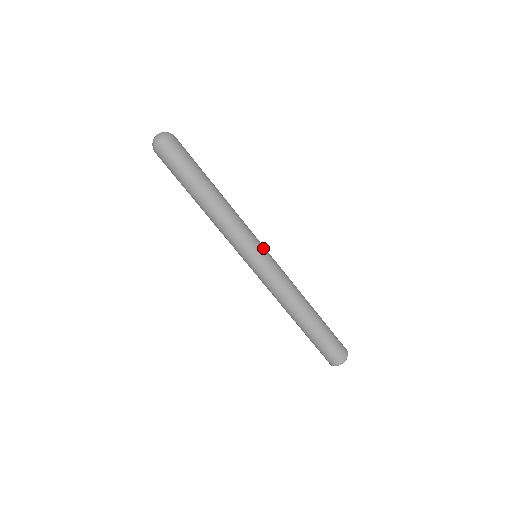
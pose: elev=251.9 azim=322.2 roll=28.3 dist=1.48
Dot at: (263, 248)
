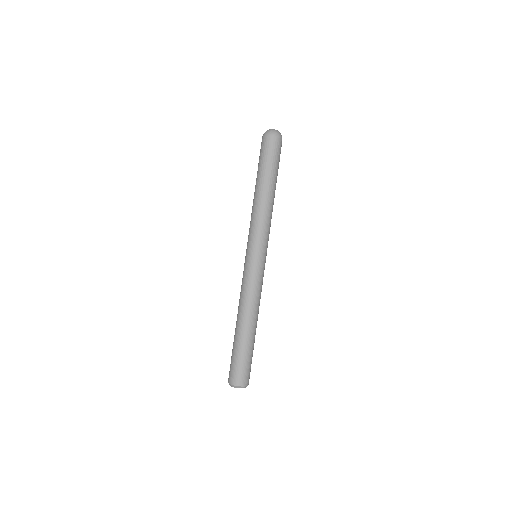
Dot at: occluded
